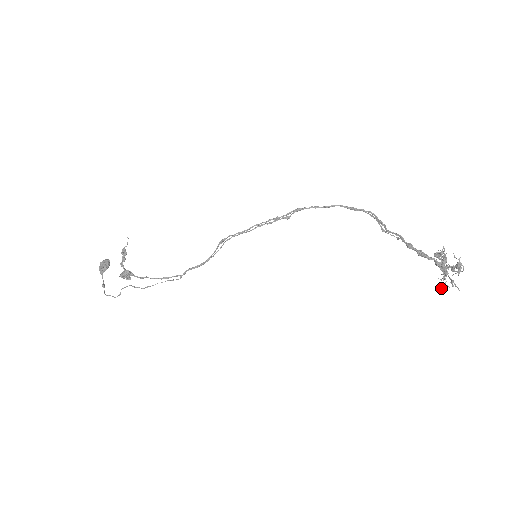
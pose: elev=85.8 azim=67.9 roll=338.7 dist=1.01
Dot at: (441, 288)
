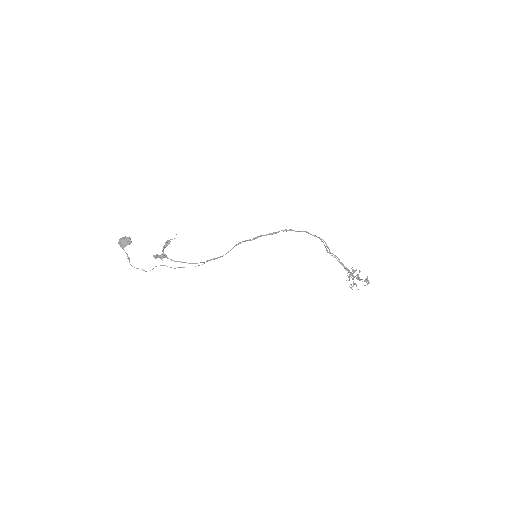
Dot at: (350, 287)
